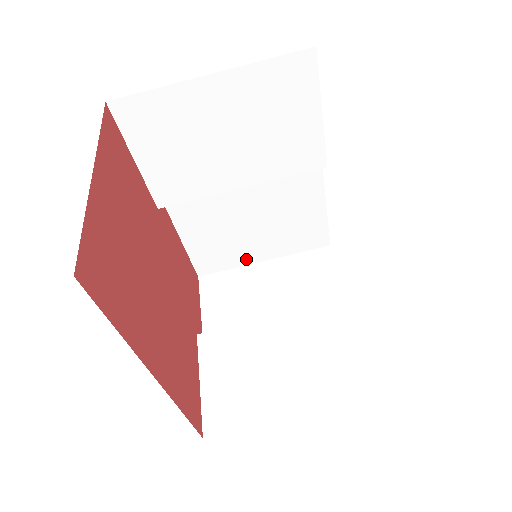
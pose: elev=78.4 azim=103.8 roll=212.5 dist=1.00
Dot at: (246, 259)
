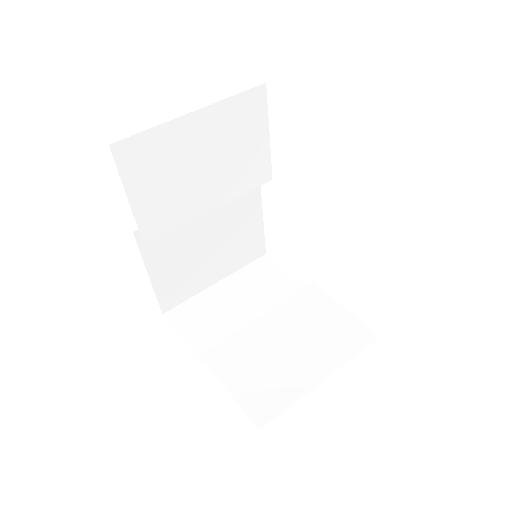
Dot at: (203, 284)
